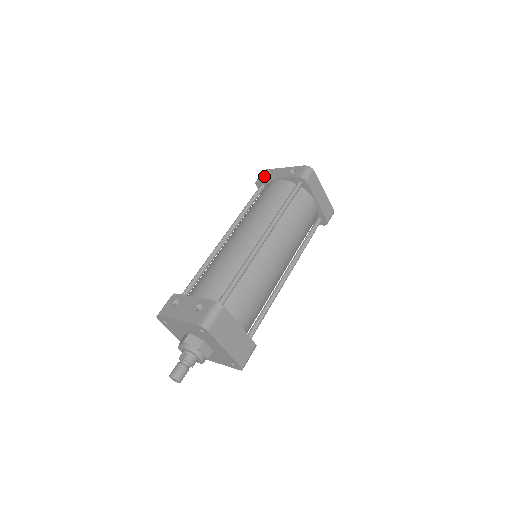
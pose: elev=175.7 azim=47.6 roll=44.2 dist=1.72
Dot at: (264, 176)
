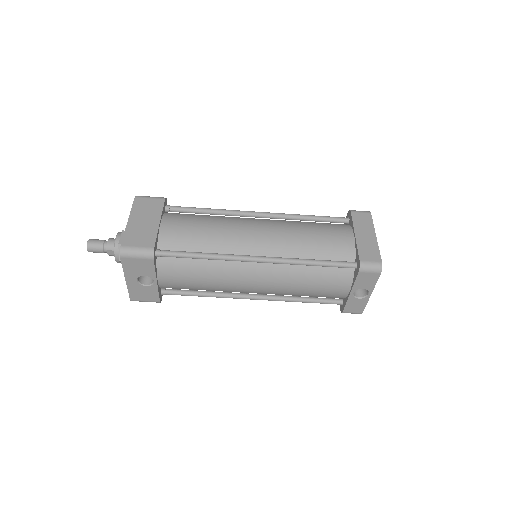
Dot at: occluded
